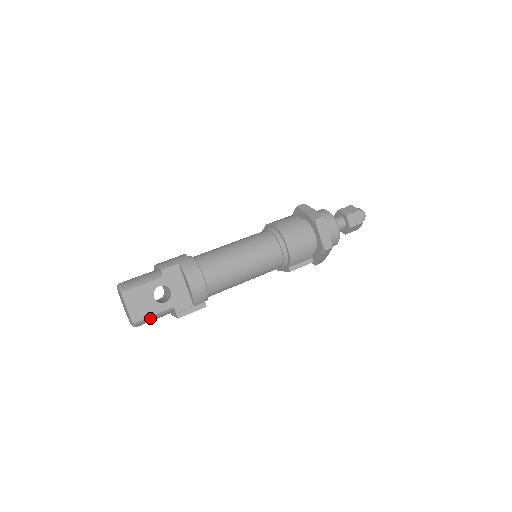
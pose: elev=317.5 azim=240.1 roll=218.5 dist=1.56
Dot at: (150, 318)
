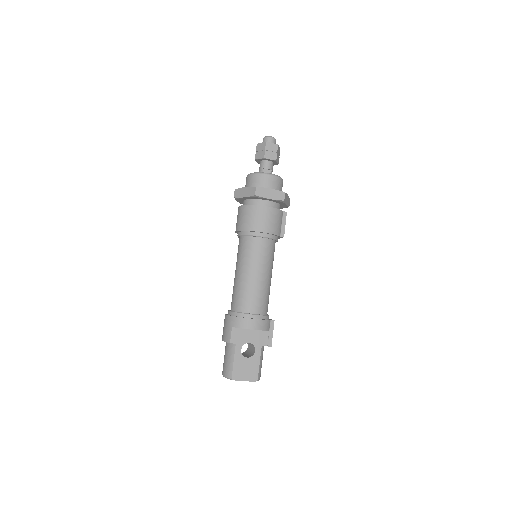
Dot at: (260, 367)
